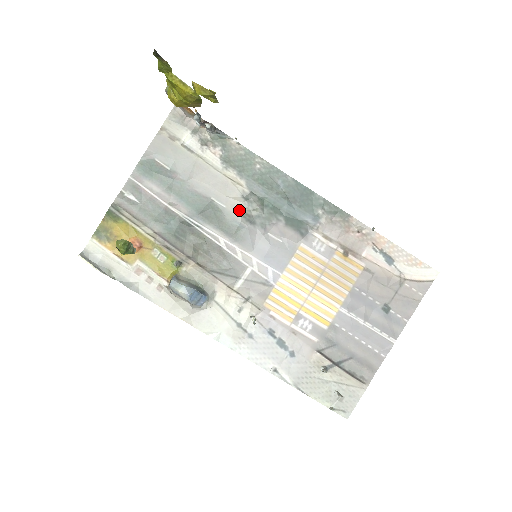
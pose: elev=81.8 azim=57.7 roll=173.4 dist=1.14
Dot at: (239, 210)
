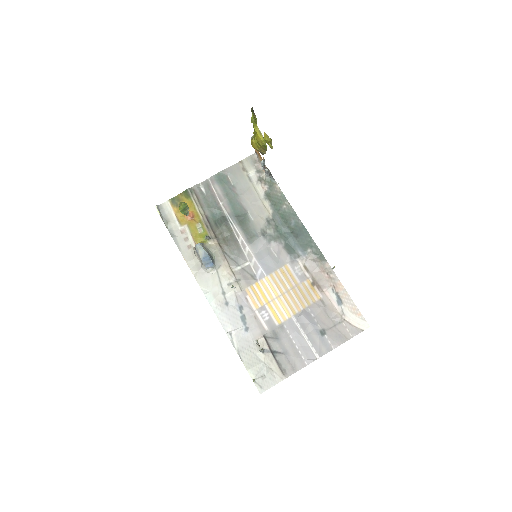
Dot at: (260, 226)
